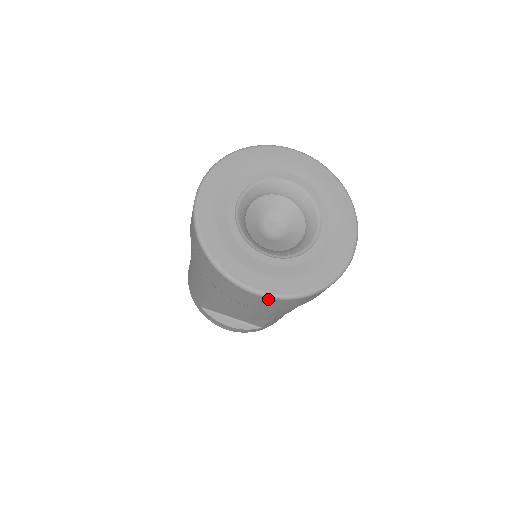
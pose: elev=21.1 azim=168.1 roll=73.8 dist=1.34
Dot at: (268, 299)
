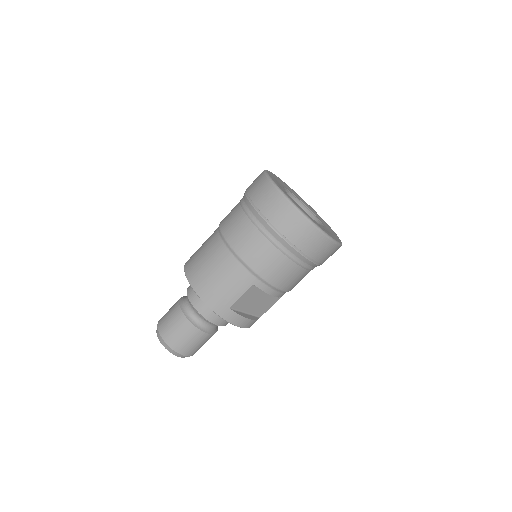
Dot at: (335, 246)
